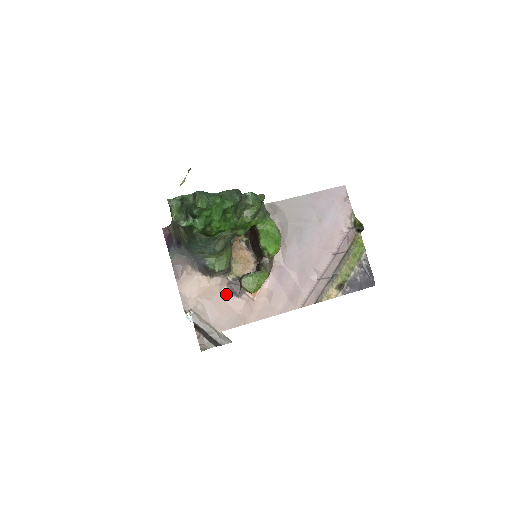
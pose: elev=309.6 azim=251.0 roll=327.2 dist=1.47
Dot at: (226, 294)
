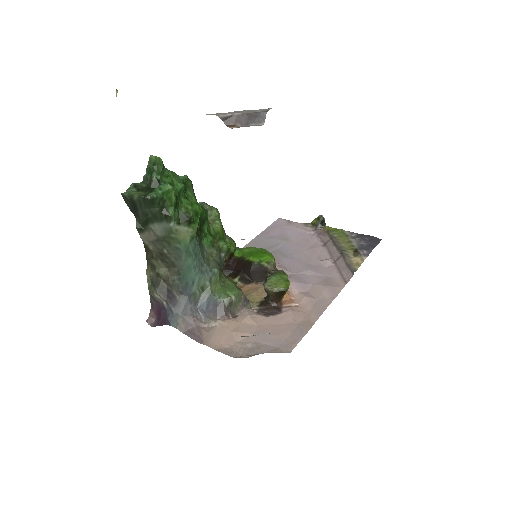
Dot at: (265, 320)
